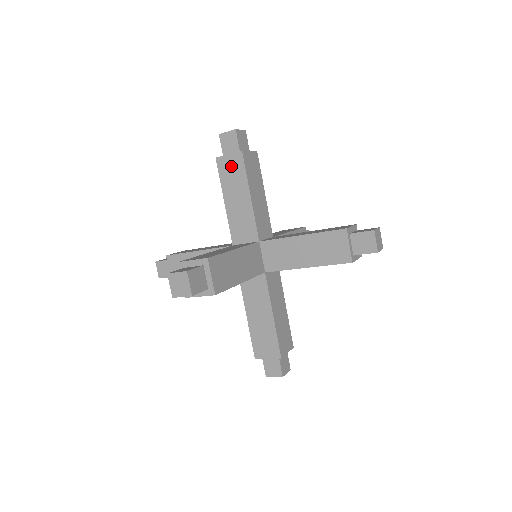
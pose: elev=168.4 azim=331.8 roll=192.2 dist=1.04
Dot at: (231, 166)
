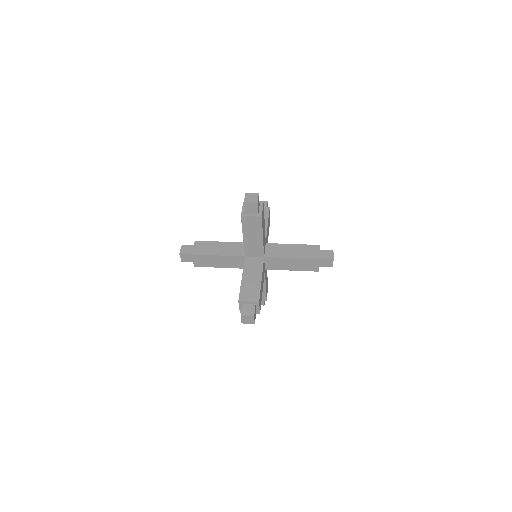
Dot at: occluded
